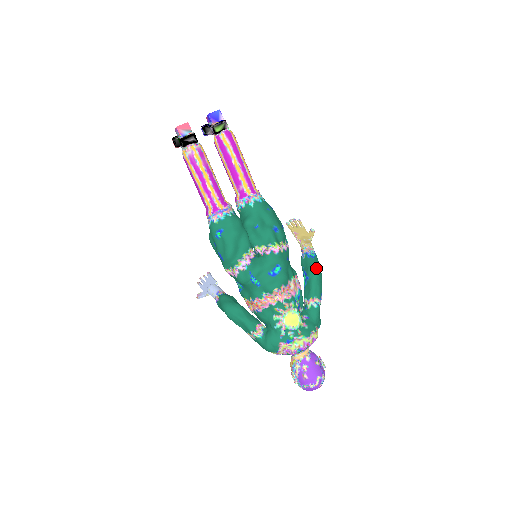
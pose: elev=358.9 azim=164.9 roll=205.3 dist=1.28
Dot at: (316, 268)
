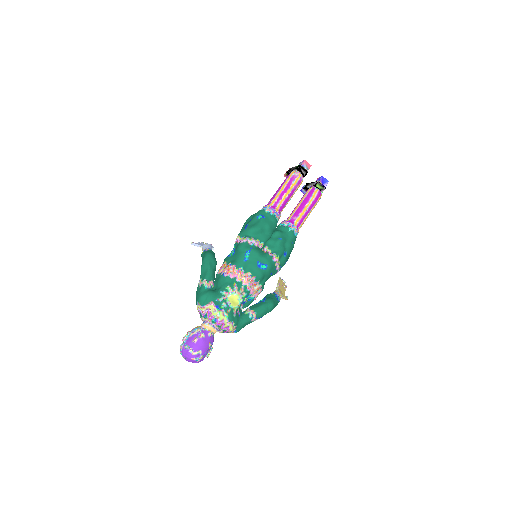
Dot at: (274, 303)
